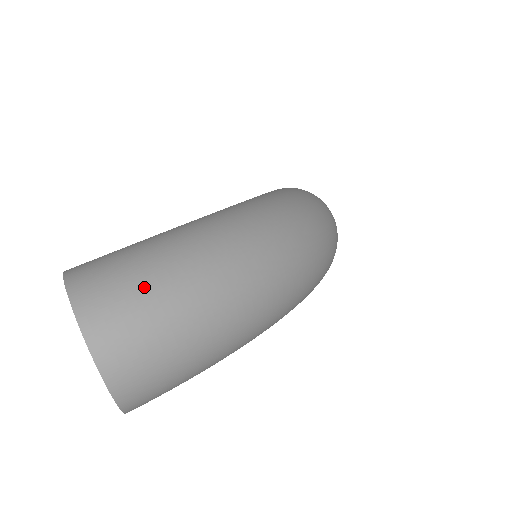
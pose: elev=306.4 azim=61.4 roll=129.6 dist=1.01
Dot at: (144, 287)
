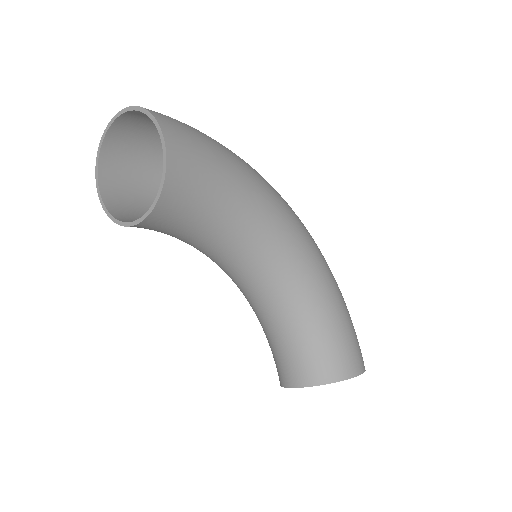
Dot at: (143, 141)
